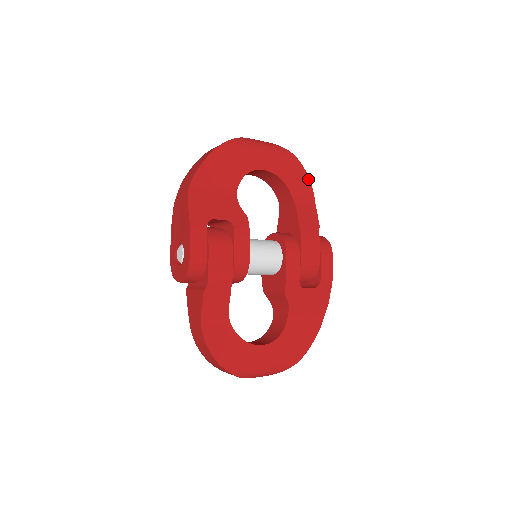
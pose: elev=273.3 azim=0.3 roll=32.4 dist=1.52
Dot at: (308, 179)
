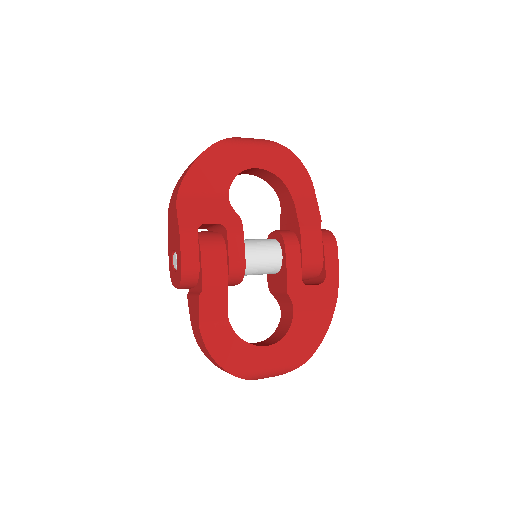
Dot at: (306, 172)
